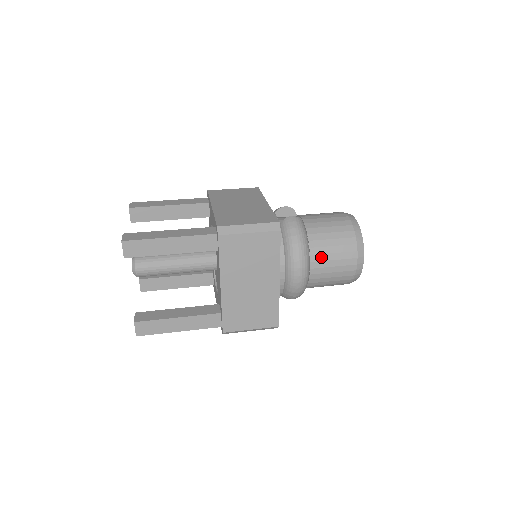
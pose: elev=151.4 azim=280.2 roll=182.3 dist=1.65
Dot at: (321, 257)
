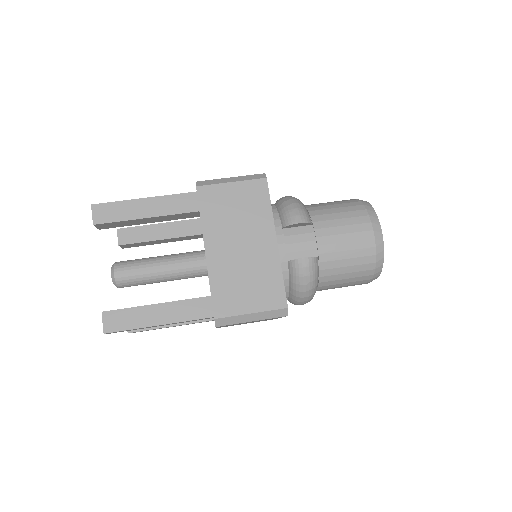
Dot at: (329, 286)
